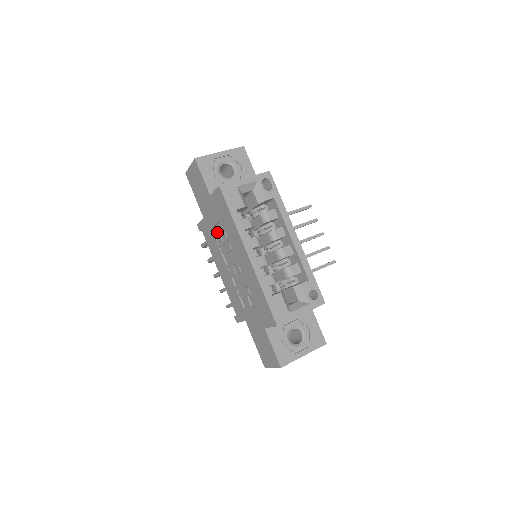
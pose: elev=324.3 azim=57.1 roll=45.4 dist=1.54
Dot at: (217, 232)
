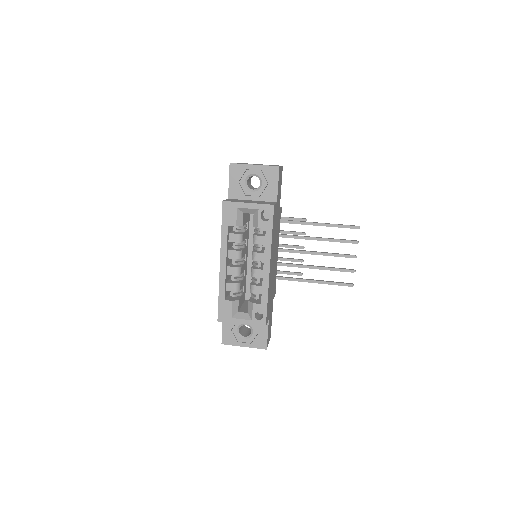
Dot at: occluded
